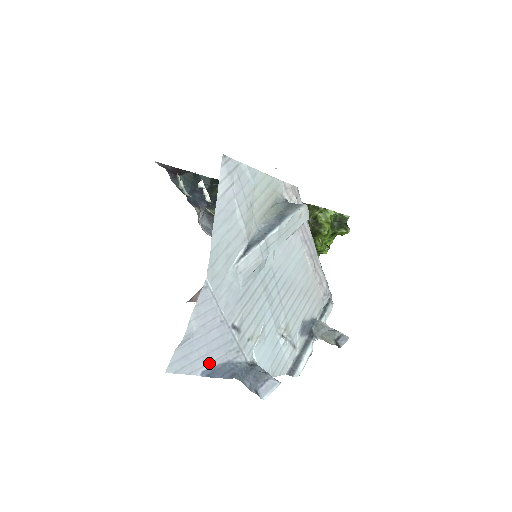
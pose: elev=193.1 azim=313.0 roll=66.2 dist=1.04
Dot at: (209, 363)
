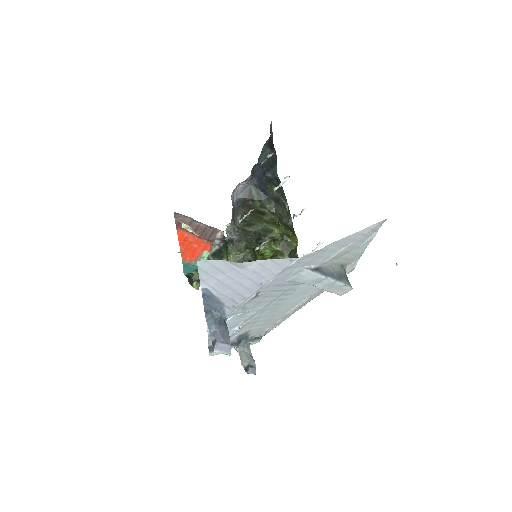
Dot at: (217, 290)
